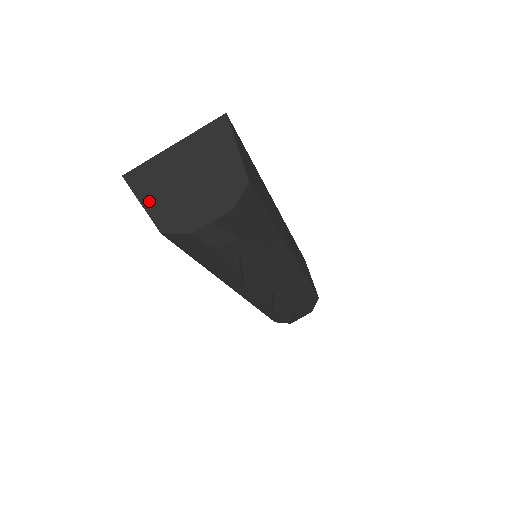
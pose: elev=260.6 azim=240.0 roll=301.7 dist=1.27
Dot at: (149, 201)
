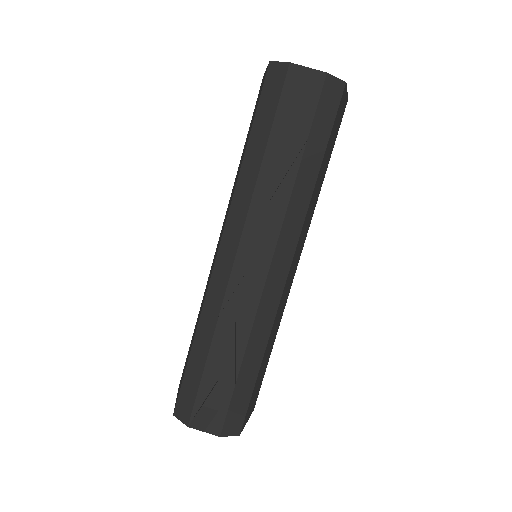
Dot at: occluded
